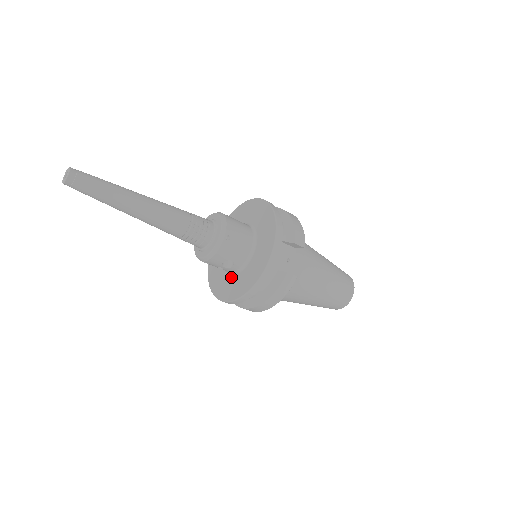
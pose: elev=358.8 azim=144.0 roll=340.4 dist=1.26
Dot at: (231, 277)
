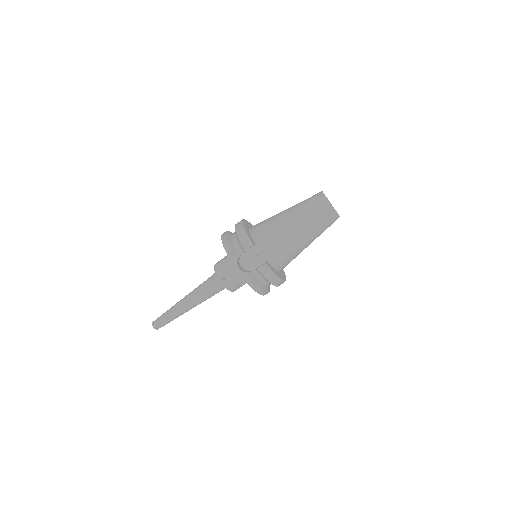
Dot at: occluded
